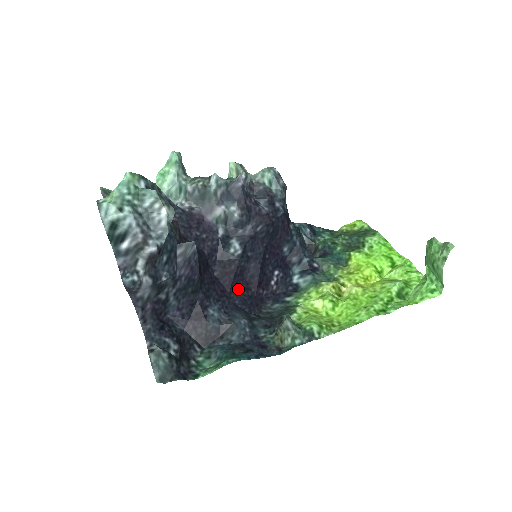
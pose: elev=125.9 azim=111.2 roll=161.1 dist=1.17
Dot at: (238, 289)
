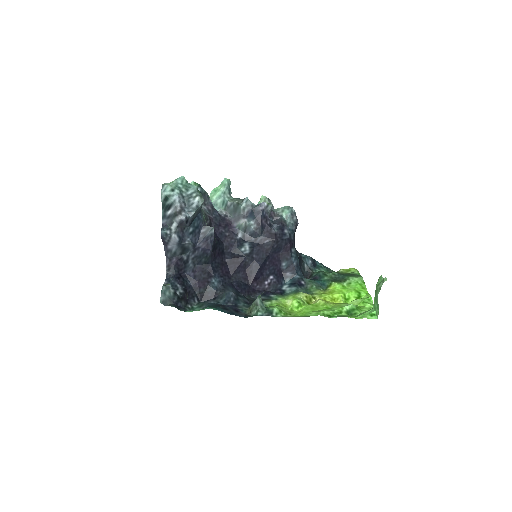
Dot at: (239, 276)
